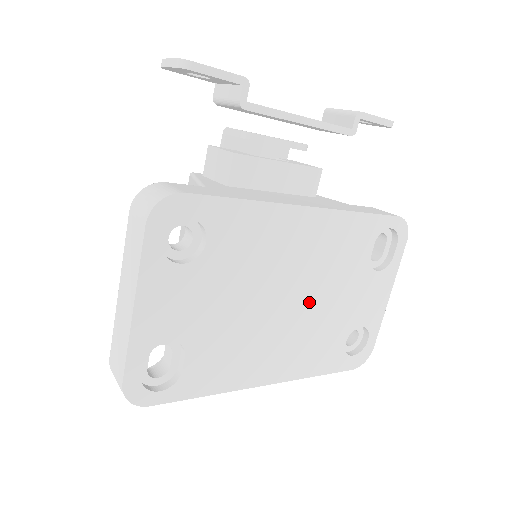
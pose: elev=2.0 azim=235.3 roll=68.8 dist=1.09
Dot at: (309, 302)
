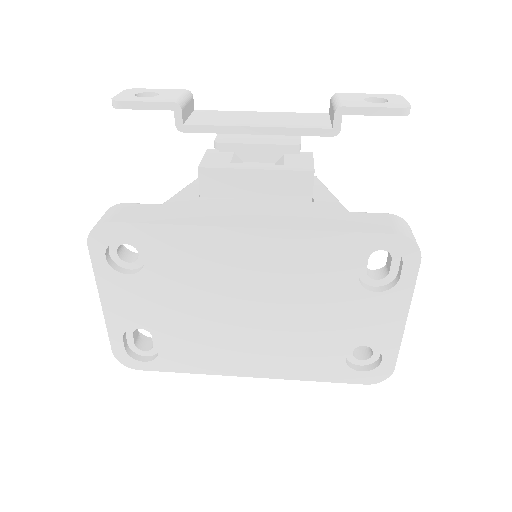
Dot at: (279, 314)
